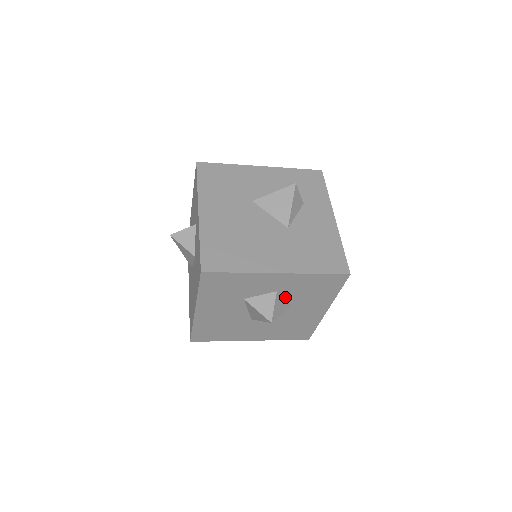
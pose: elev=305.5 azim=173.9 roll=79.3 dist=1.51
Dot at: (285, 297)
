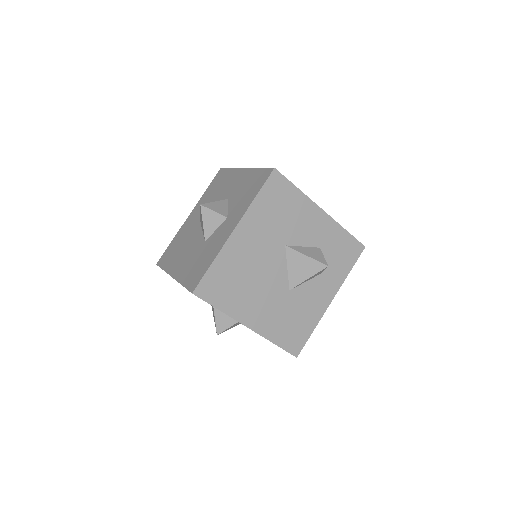
Dot at: occluded
